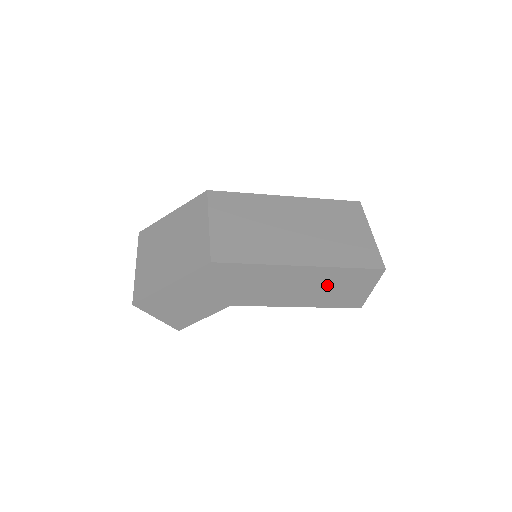
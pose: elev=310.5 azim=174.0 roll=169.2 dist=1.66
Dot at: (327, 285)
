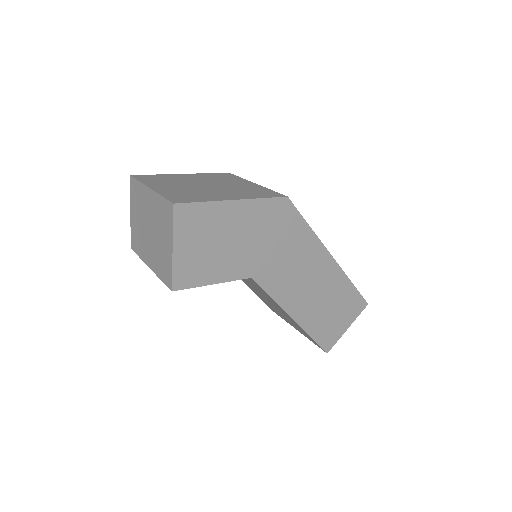
Dot at: (329, 299)
